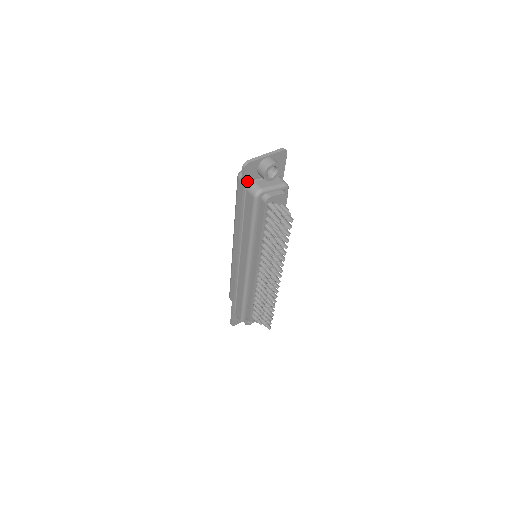
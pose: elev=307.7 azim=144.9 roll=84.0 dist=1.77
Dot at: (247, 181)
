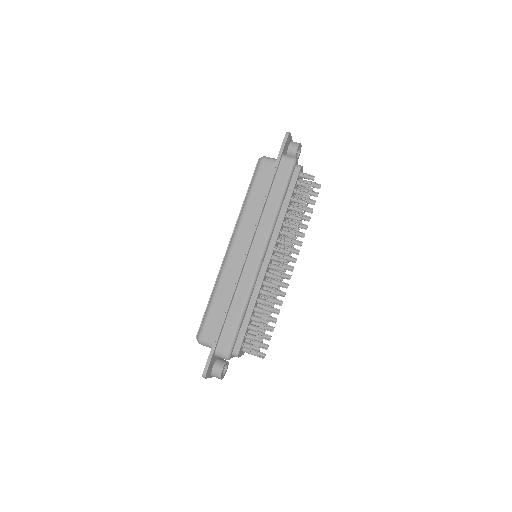
Dot at: (284, 150)
